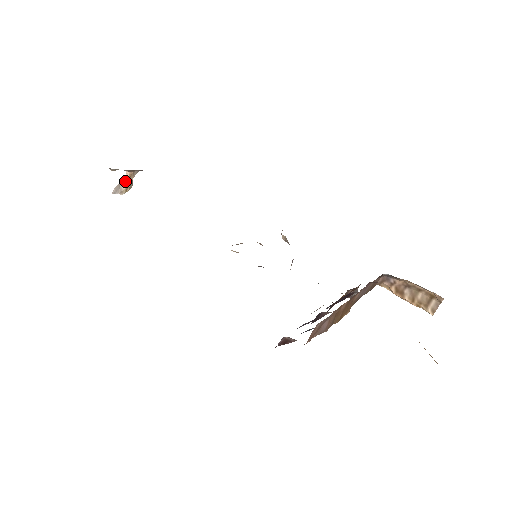
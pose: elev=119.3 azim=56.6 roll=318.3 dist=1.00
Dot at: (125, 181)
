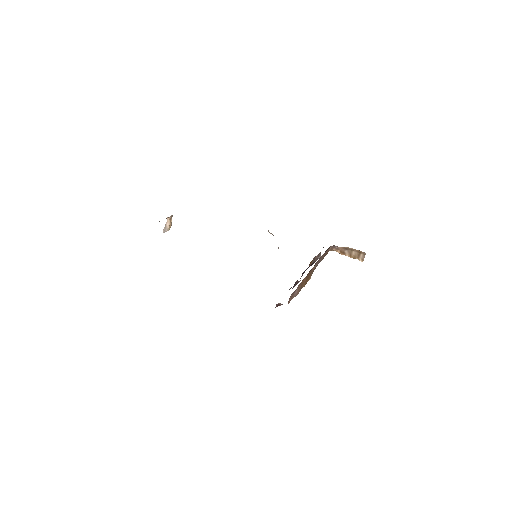
Dot at: (168, 223)
